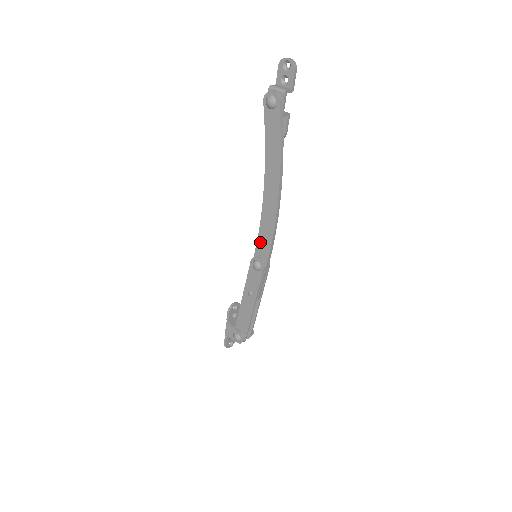
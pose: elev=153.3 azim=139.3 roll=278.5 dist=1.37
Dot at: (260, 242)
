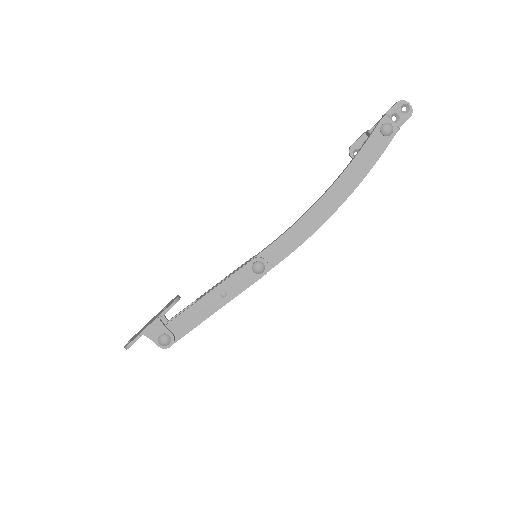
Dot at: (277, 245)
